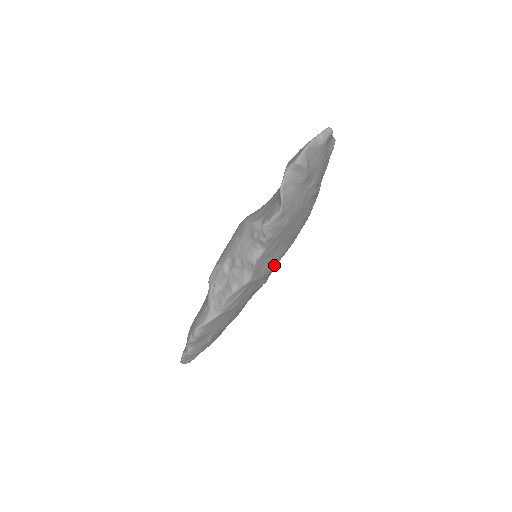
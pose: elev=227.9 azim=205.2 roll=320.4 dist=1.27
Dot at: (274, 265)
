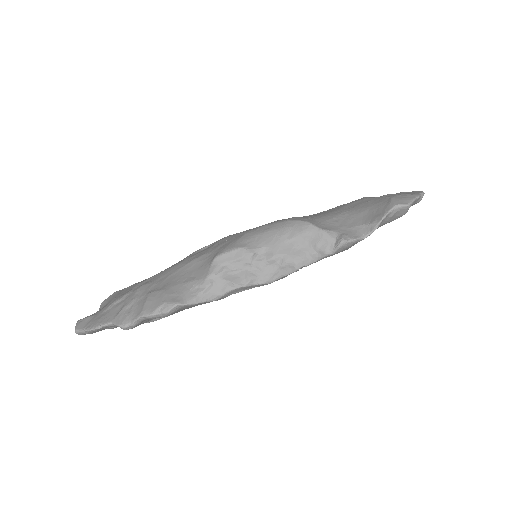
Dot at: occluded
